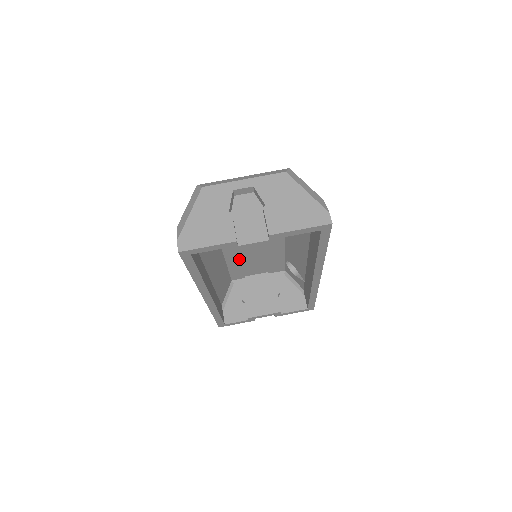
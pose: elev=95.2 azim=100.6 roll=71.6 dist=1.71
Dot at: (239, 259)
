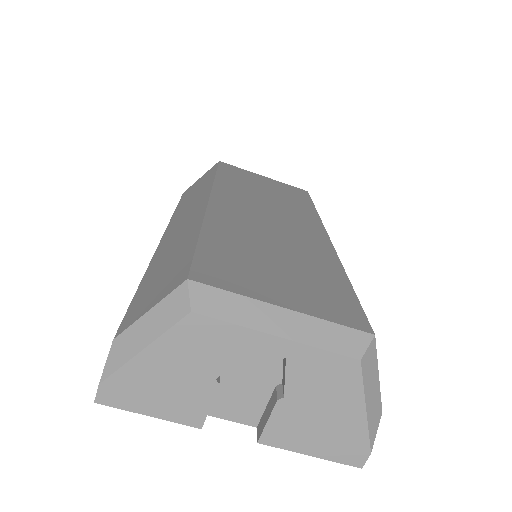
Dot at: occluded
